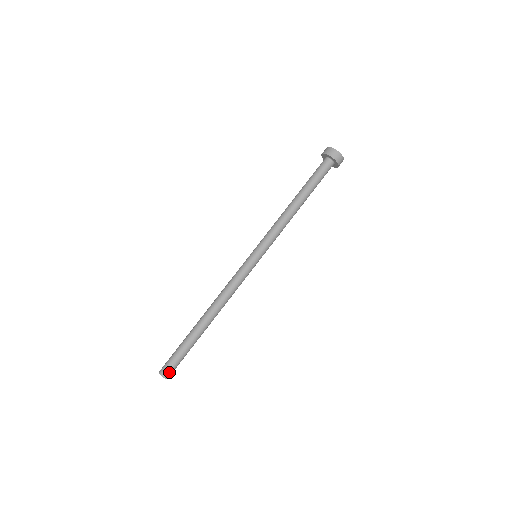
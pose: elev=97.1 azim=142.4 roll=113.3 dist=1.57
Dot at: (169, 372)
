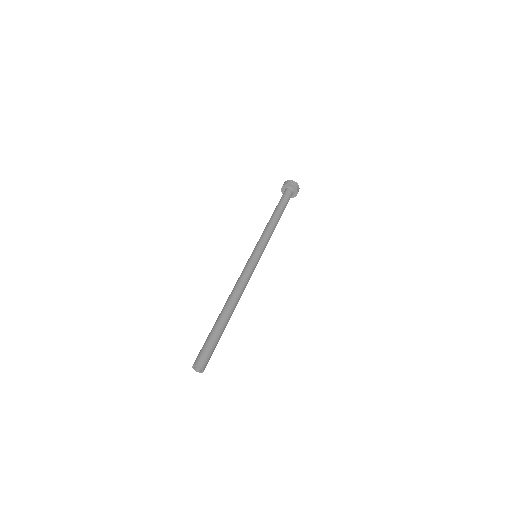
Dot at: (203, 360)
